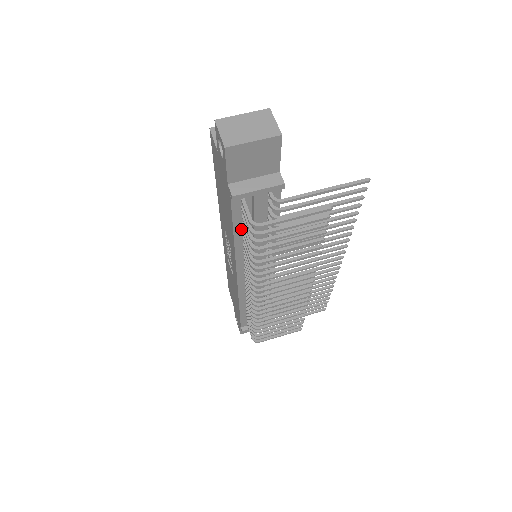
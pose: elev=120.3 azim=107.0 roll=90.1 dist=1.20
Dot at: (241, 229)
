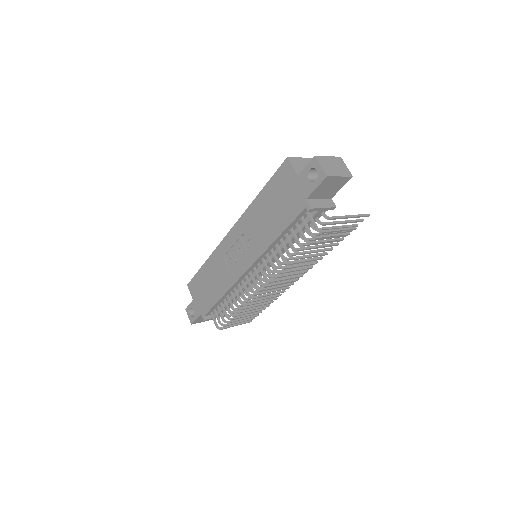
Dot at: (286, 232)
